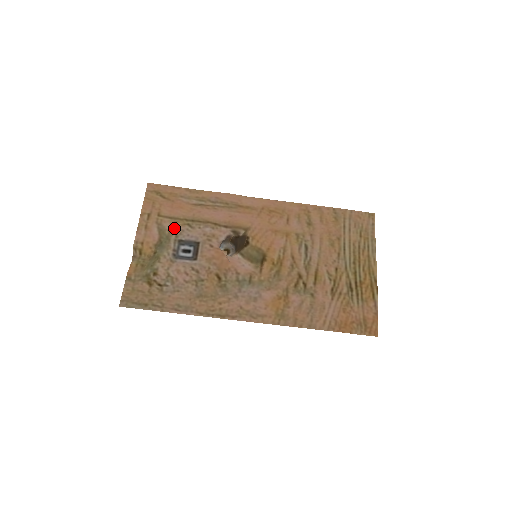
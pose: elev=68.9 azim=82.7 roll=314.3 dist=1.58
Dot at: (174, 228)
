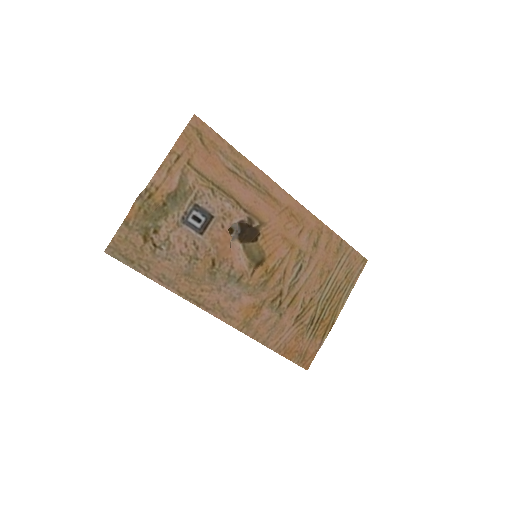
Dot at: (197, 186)
